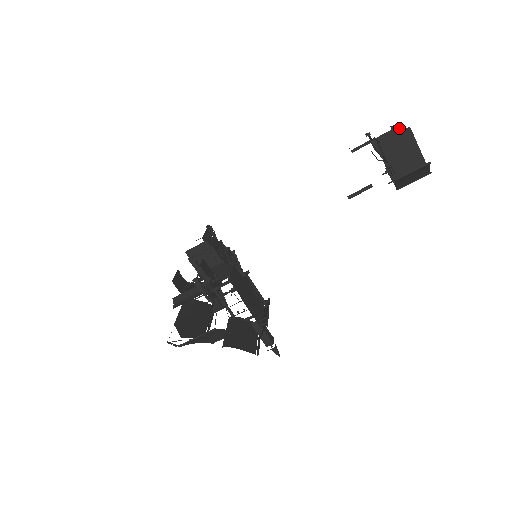
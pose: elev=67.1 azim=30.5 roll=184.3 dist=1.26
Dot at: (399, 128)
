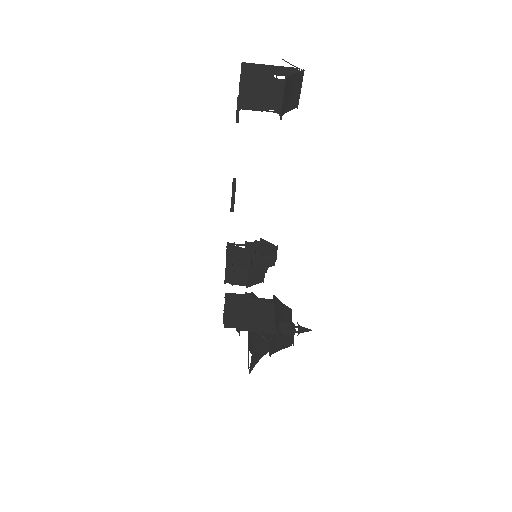
Dot at: (247, 66)
